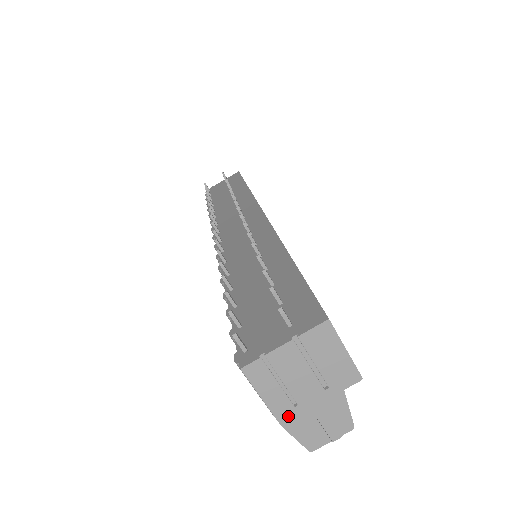
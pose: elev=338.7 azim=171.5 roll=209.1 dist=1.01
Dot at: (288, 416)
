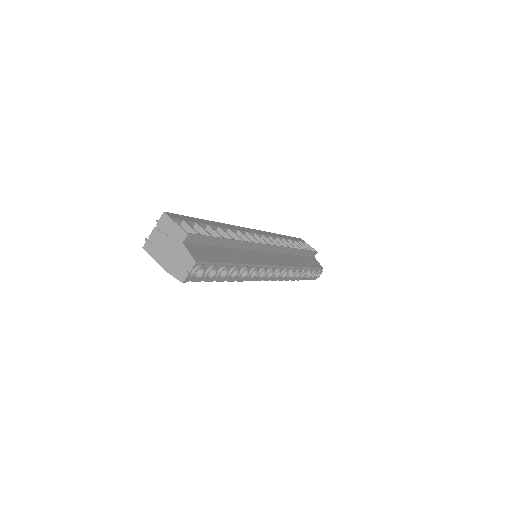
Dot at: (166, 265)
